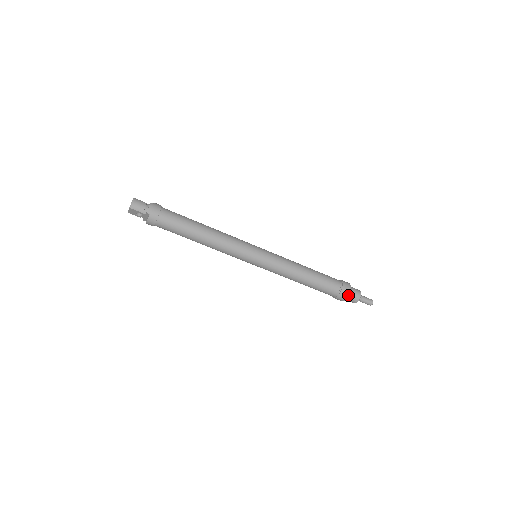
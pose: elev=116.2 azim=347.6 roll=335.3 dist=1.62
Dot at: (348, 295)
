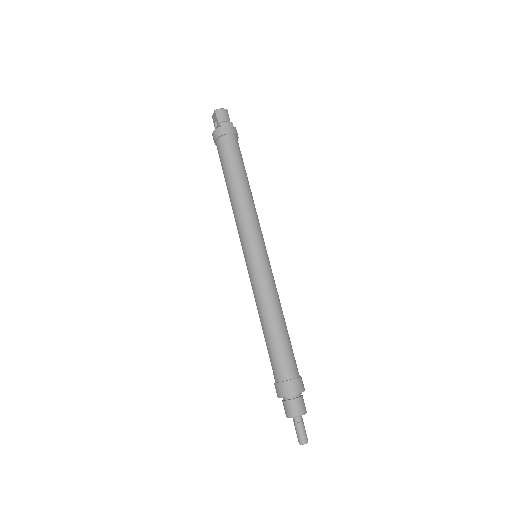
Dot at: (288, 394)
